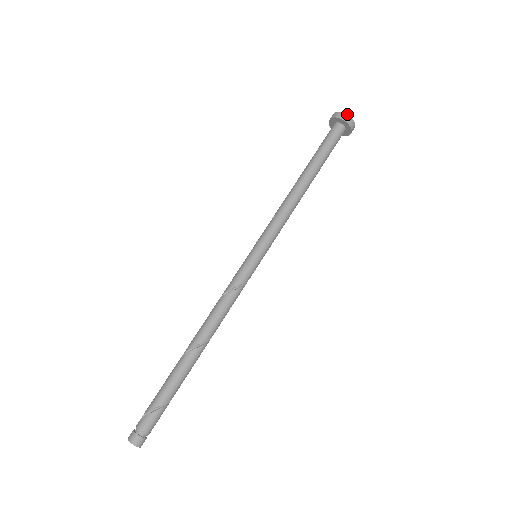
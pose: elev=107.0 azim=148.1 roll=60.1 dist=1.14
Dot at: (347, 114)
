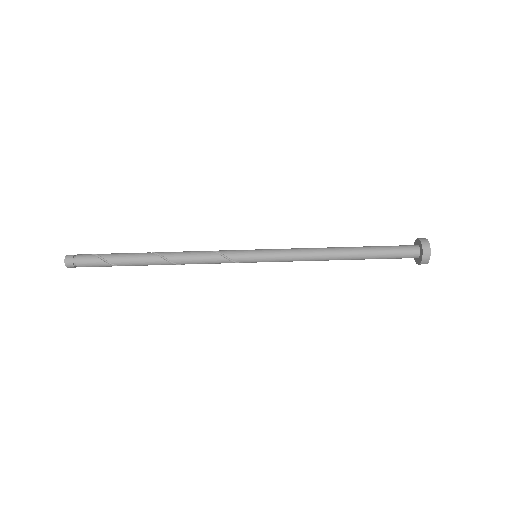
Dot at: occluded
